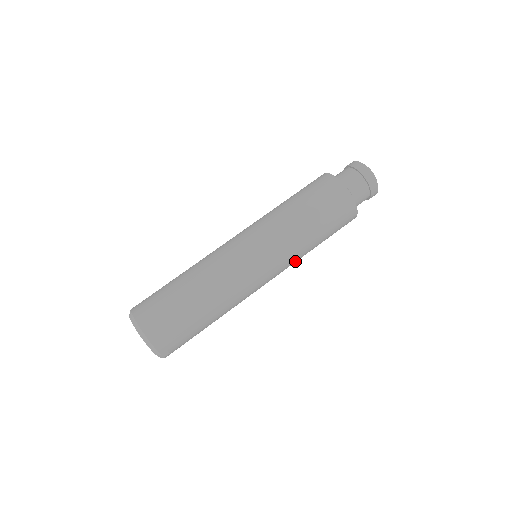
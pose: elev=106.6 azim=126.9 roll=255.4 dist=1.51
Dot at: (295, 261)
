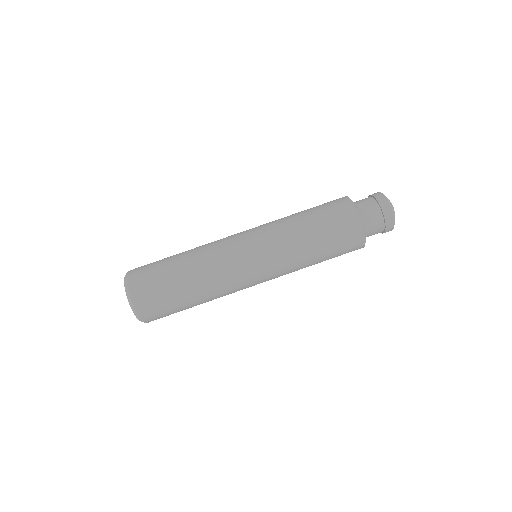
Dot at: occluded
